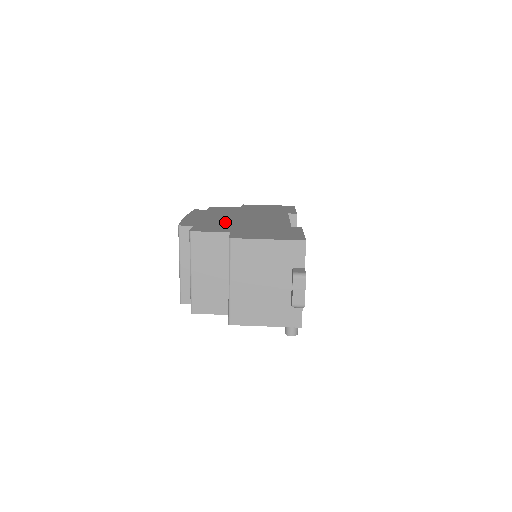
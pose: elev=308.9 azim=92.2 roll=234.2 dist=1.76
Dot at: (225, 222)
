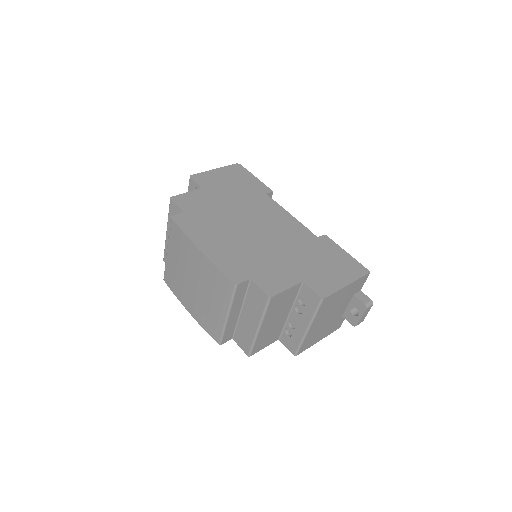
Dot at: (259, 251)
